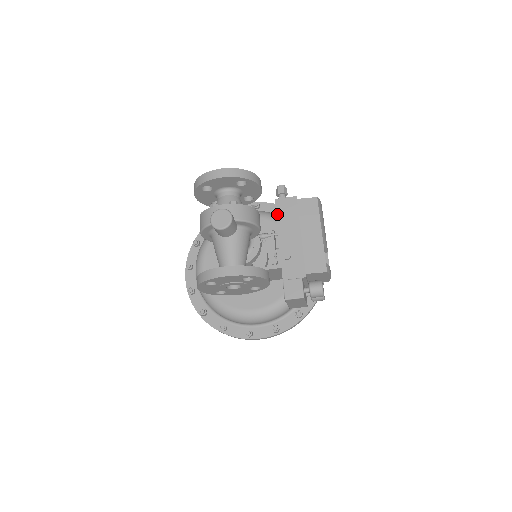
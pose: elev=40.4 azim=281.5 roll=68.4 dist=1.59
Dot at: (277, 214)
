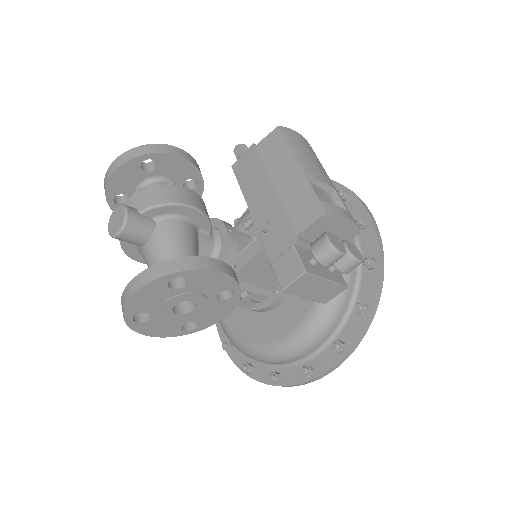
Dot at: (239, 182)
